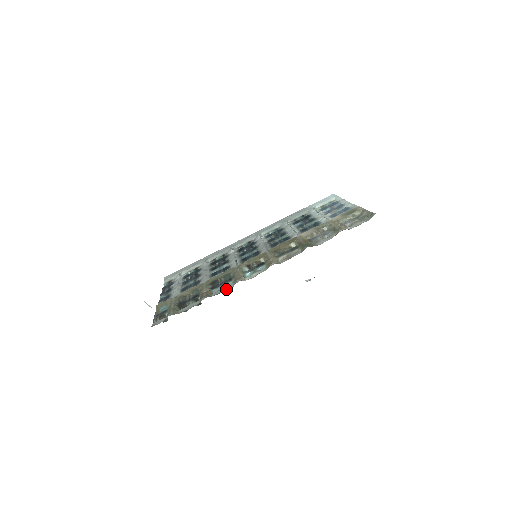
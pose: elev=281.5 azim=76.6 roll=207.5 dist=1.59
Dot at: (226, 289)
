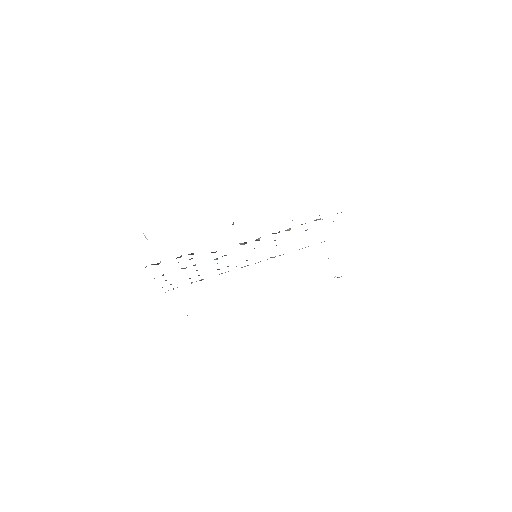
Dot at: occluded
